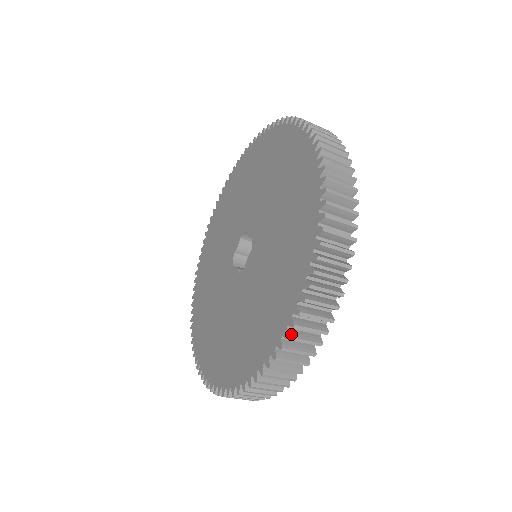
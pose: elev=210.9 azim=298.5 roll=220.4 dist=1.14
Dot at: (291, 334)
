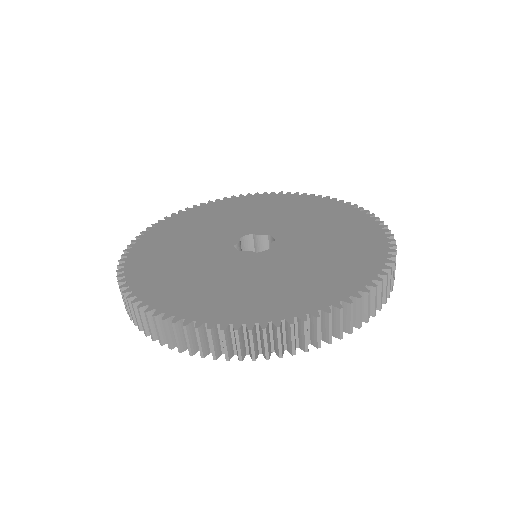
Dot at: (392, 263)
